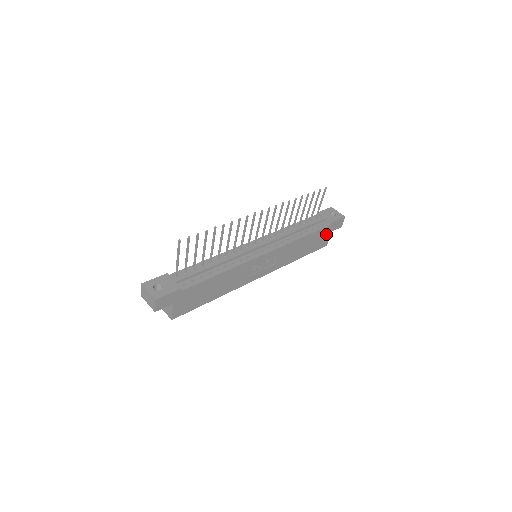
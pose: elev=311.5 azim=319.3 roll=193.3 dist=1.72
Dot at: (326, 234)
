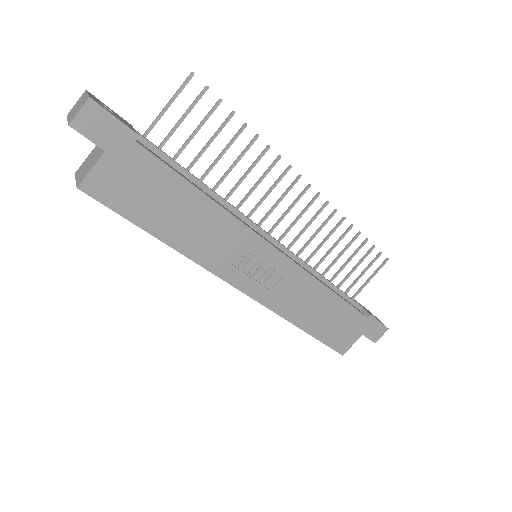
Dot at: (354, 329)
